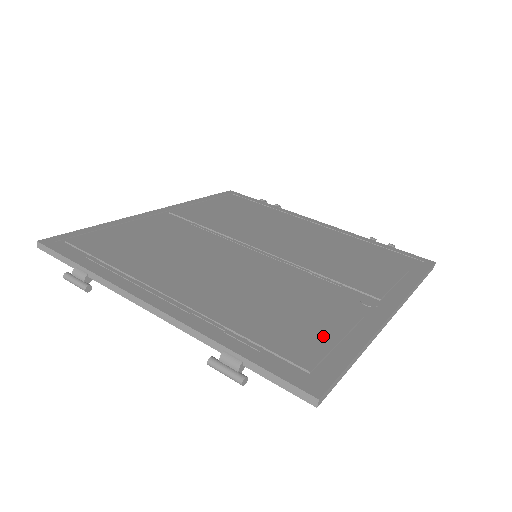
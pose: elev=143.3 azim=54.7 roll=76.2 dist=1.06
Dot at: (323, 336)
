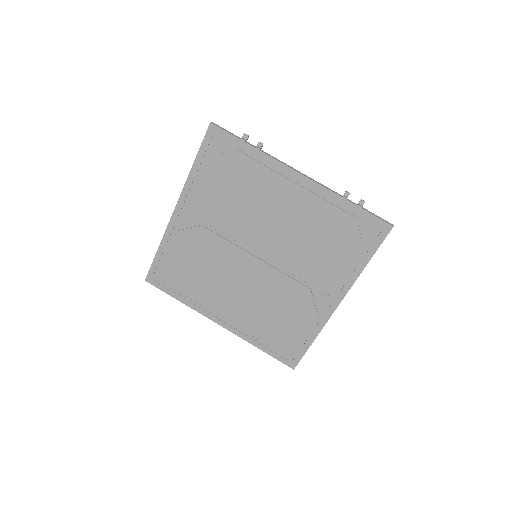
Dot at: (296, 335)
